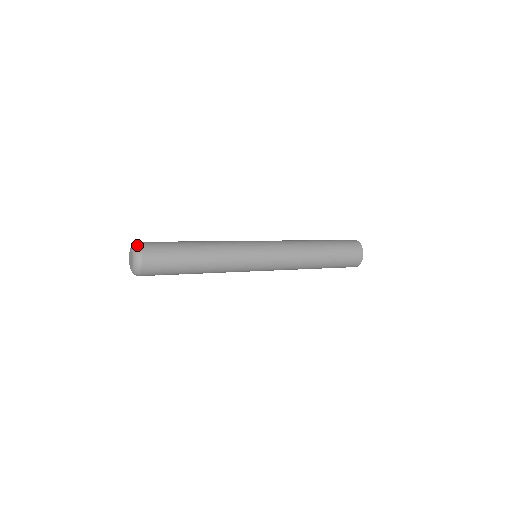
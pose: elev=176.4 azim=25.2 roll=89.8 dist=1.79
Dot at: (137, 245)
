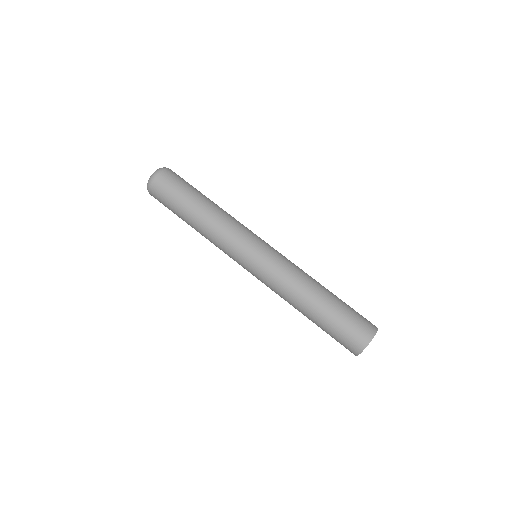
Dot at: (165, 167)
